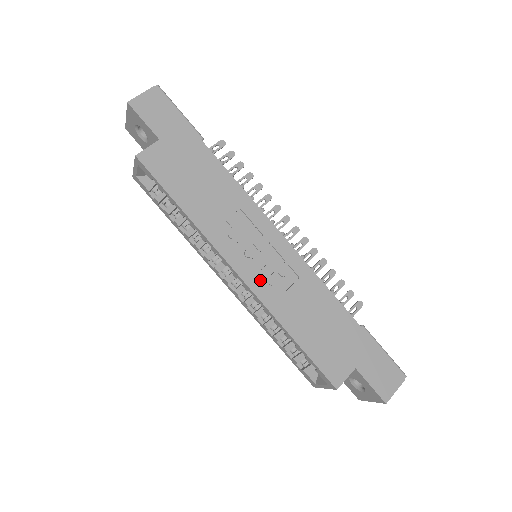
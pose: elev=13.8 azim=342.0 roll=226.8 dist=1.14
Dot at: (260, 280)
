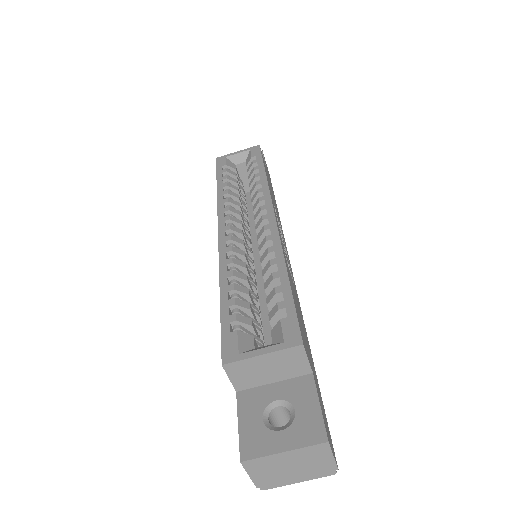
Dot at: (281, 239)
